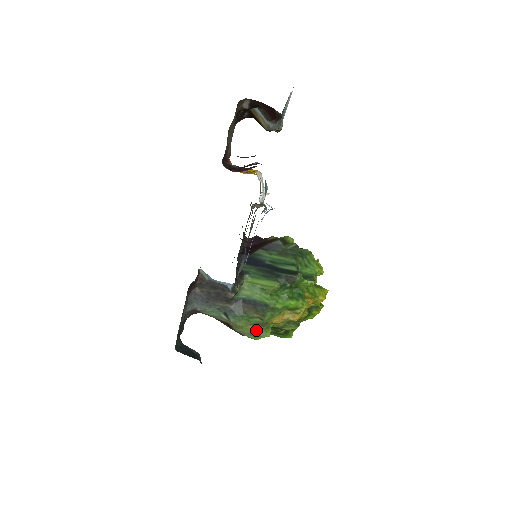
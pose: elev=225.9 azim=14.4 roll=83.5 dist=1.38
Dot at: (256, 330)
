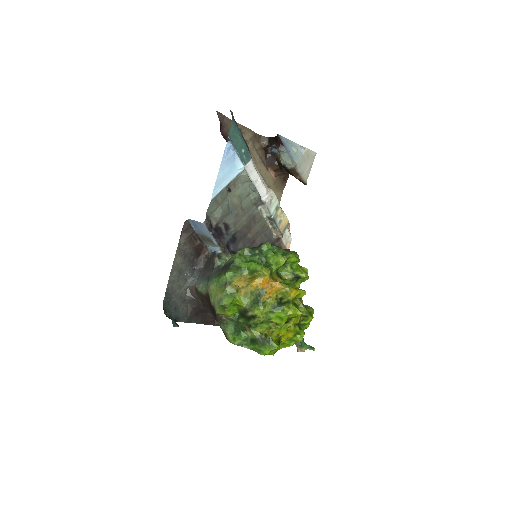
Dot at: (221, 293)
